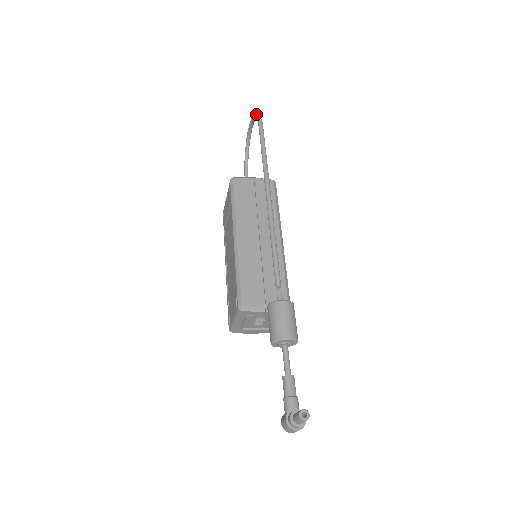
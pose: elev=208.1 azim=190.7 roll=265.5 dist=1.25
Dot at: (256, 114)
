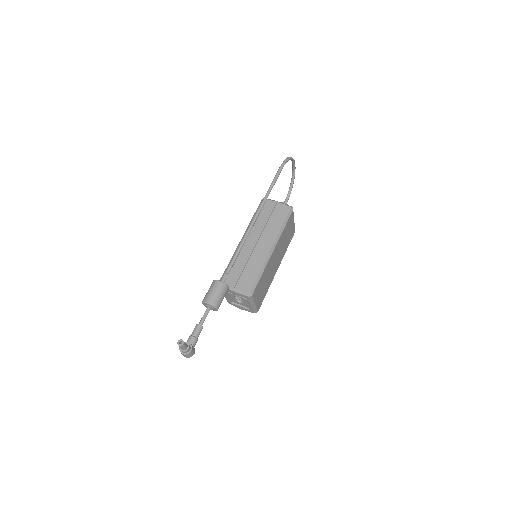
Dot at: (287, 157)
